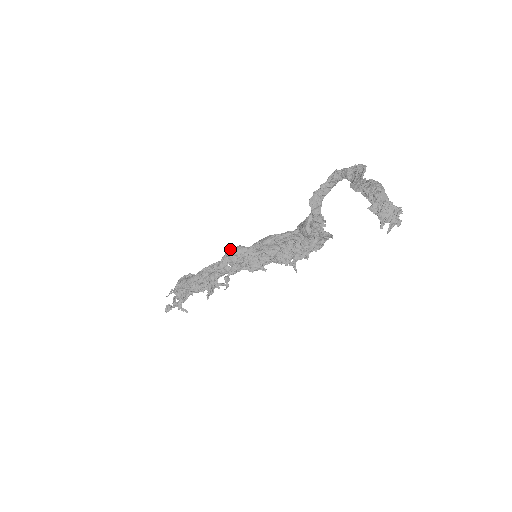
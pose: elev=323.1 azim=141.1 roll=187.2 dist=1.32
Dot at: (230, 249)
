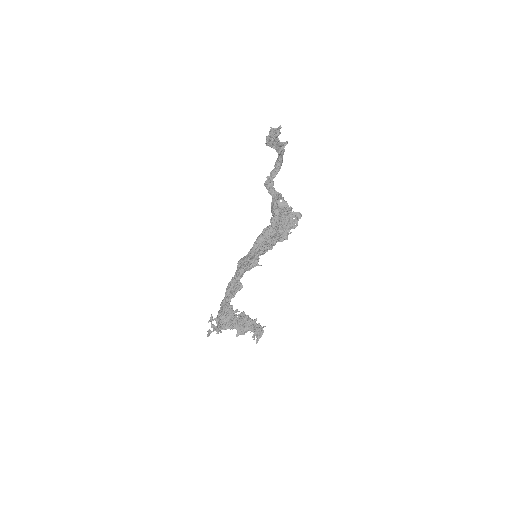
Dot at: occluded
